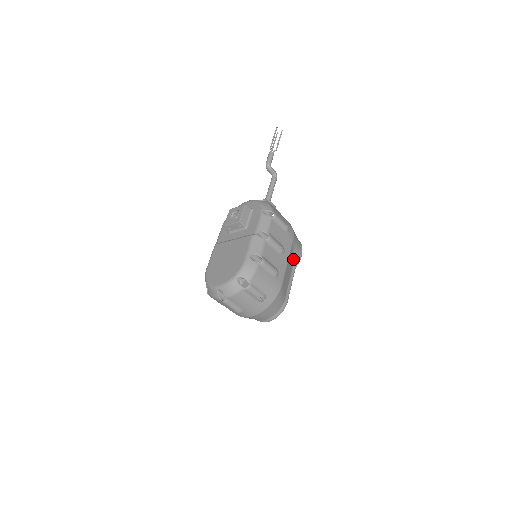
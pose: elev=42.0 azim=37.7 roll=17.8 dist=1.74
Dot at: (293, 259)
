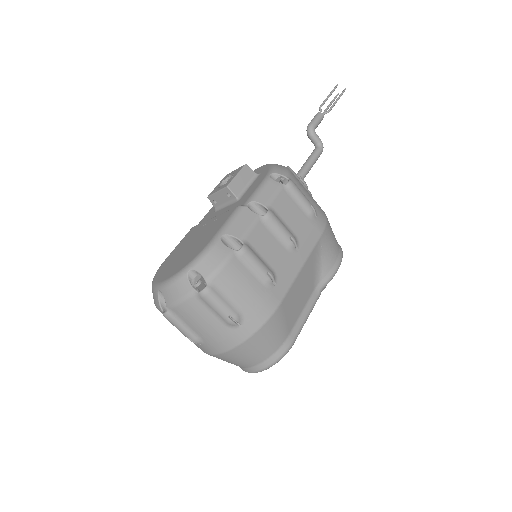
Dot at: (319, 270)
